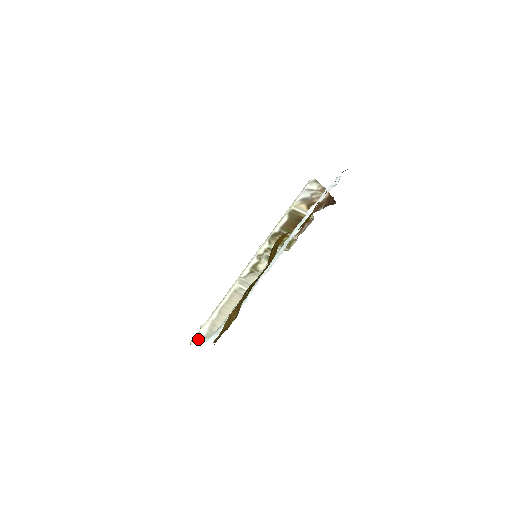
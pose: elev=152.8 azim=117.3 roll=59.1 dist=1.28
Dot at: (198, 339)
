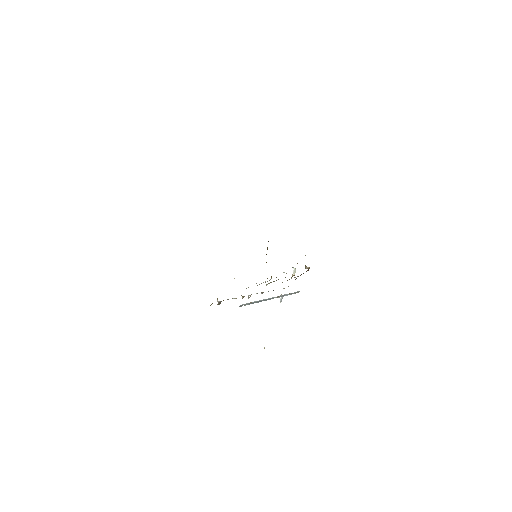
Dot at: occluded
